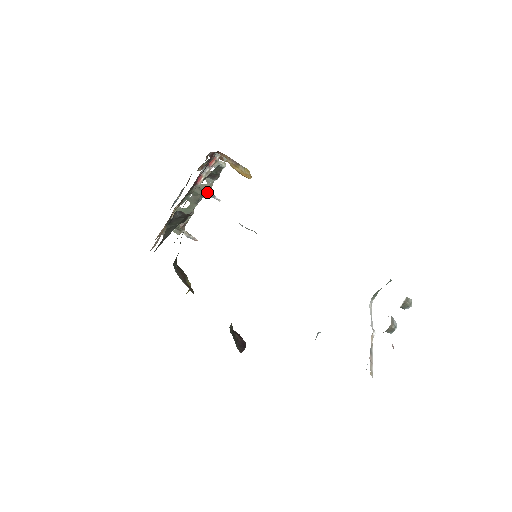
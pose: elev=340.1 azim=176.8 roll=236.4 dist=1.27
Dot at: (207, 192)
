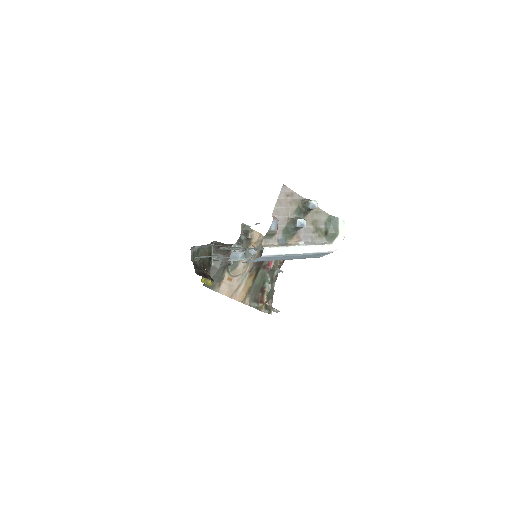
Dot at: (276, 270)
